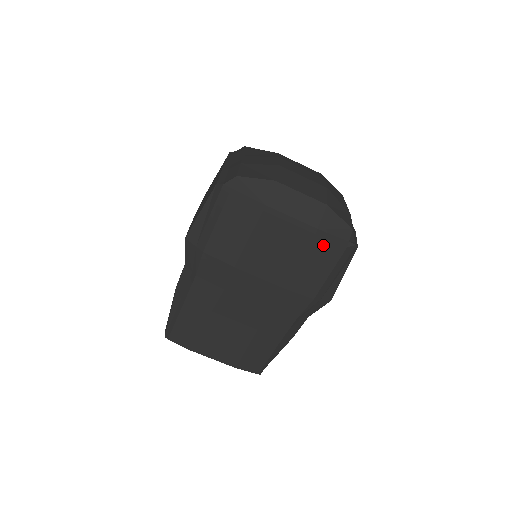
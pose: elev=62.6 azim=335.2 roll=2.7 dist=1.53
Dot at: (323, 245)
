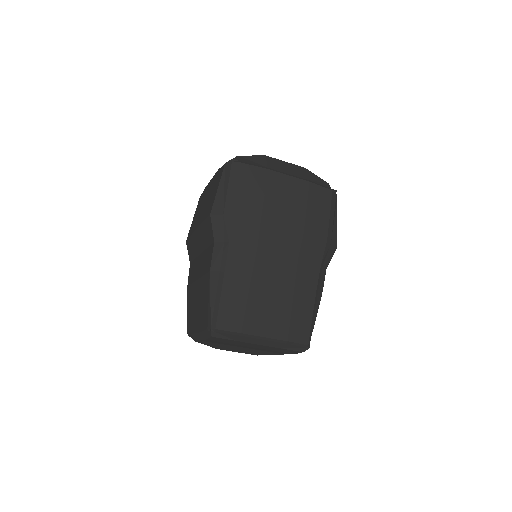
Dot at: (317, 190)
